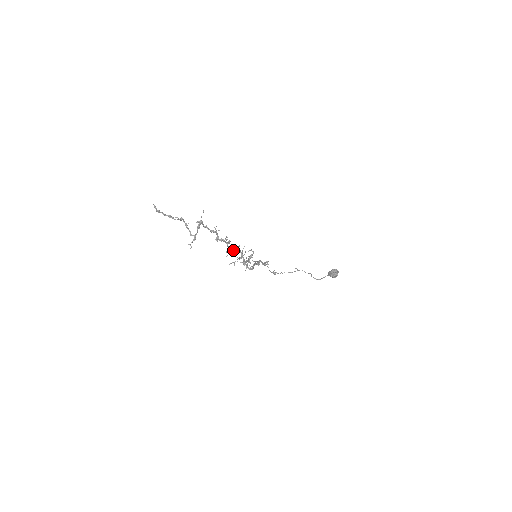
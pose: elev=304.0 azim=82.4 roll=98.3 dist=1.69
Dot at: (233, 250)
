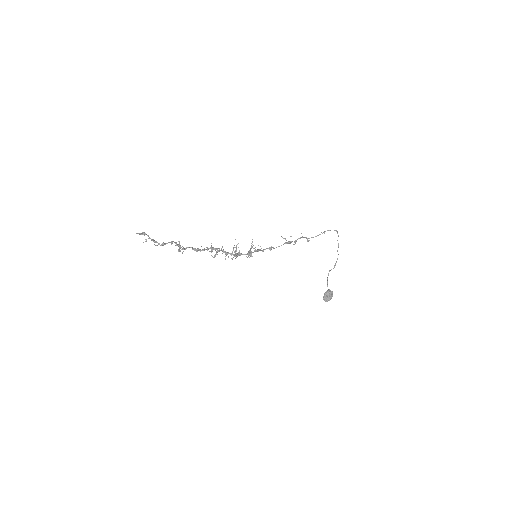
Dot at: (225, 253)
